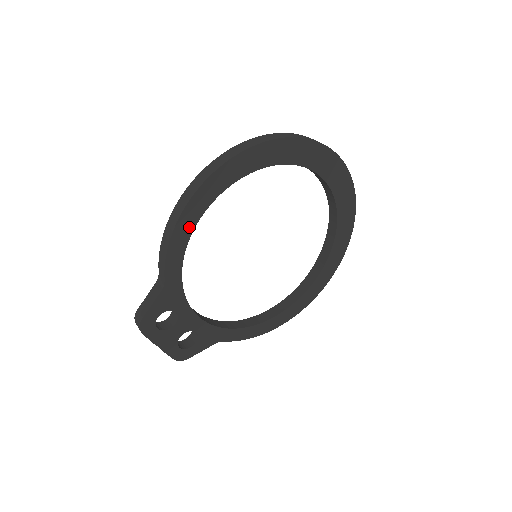
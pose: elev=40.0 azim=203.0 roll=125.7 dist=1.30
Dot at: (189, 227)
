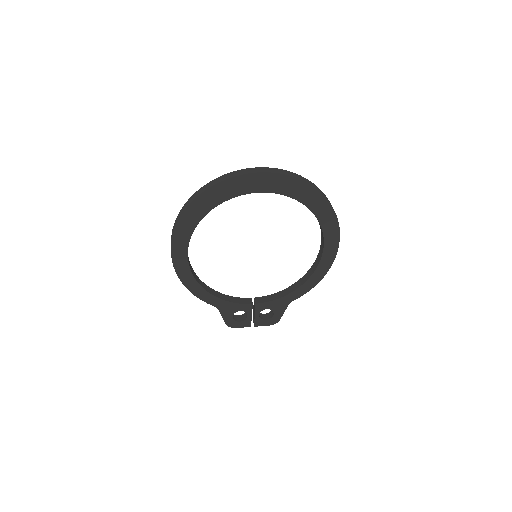
Dot at: (193, 283)
